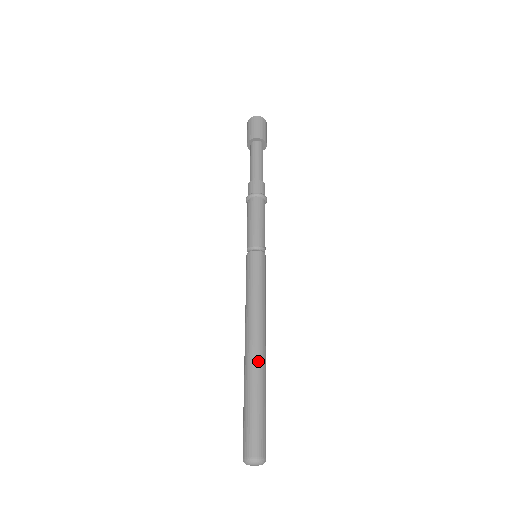
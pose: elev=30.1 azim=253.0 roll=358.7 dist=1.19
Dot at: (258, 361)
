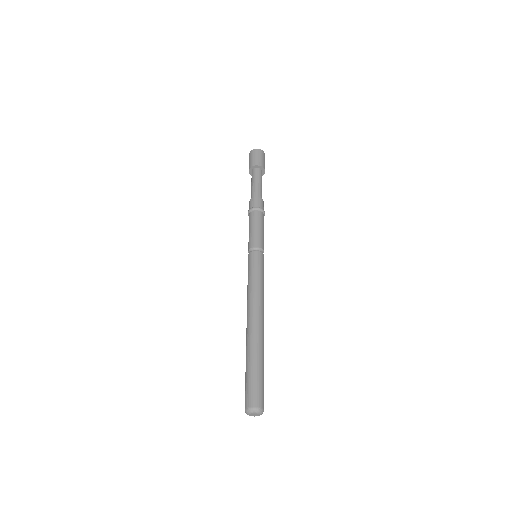
Dot at: (252, 334)
